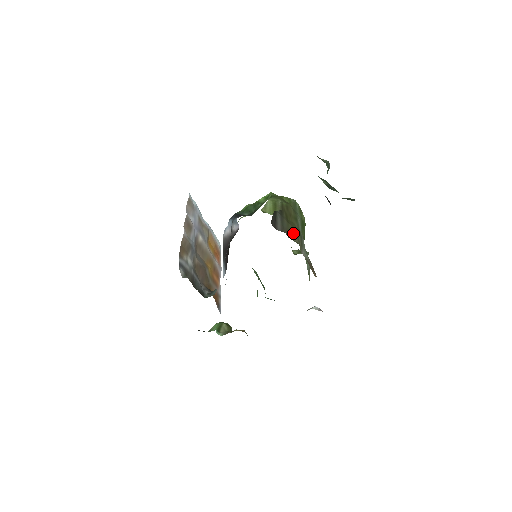
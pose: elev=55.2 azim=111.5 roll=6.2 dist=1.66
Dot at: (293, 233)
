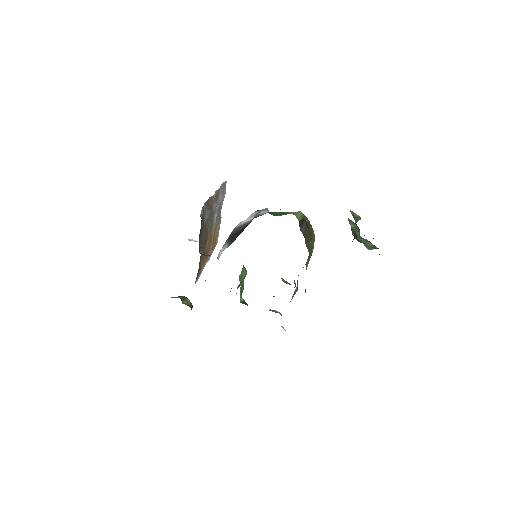
Dot at: (309, 244)
